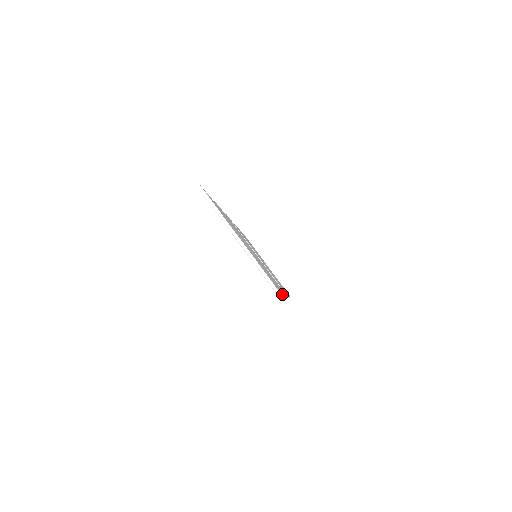
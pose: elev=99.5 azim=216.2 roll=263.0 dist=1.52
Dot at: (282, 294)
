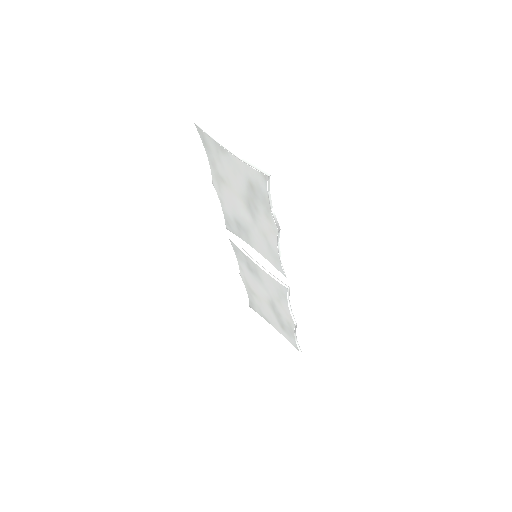
Dot at: (275, 218)
